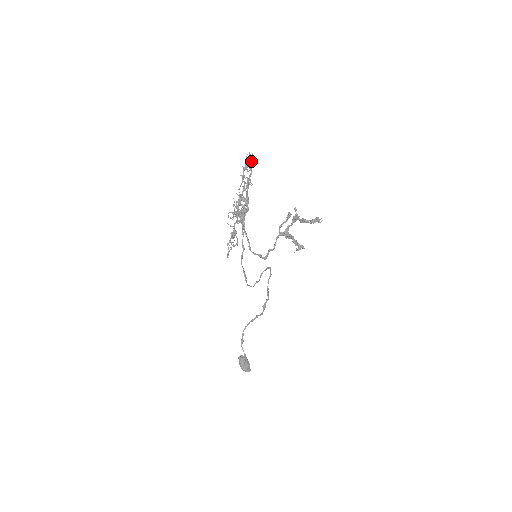
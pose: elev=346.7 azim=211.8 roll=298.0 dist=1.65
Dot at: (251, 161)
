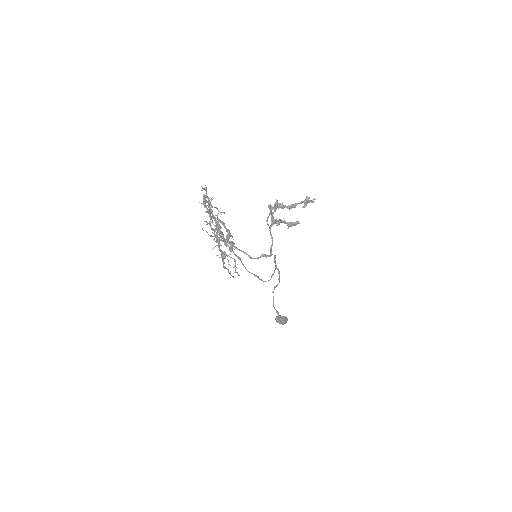
Dot at: occluded
